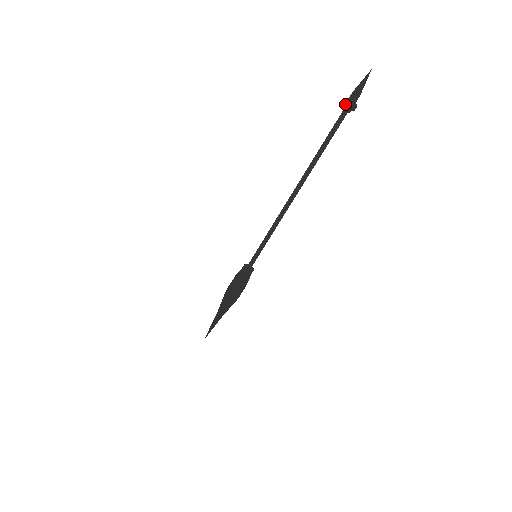
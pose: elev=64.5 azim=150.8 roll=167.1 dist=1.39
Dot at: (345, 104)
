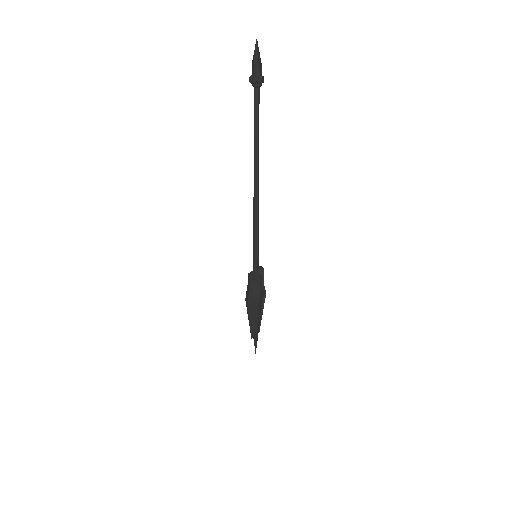
Dot at: (251, 81)
